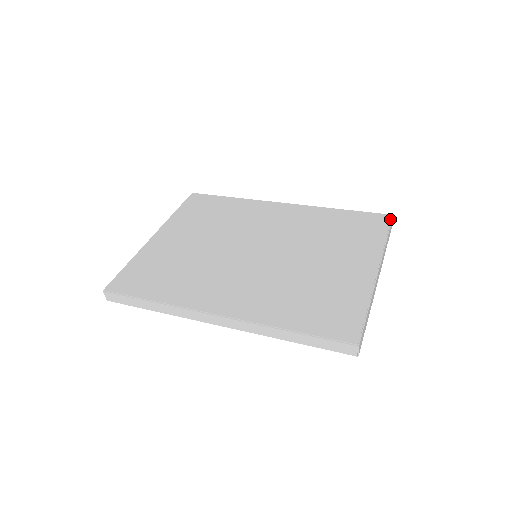
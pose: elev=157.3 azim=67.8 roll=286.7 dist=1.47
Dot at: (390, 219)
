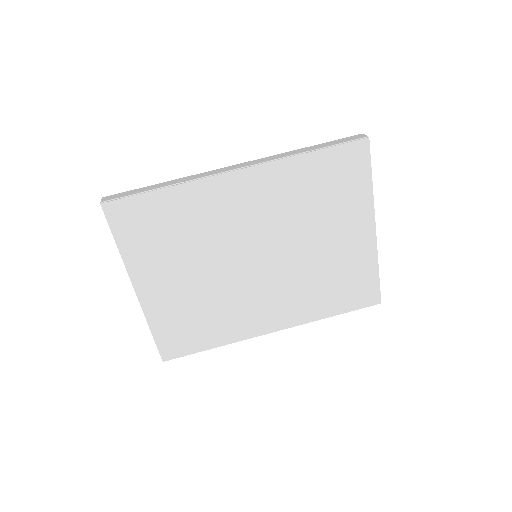
Dot at: (368, 148)
